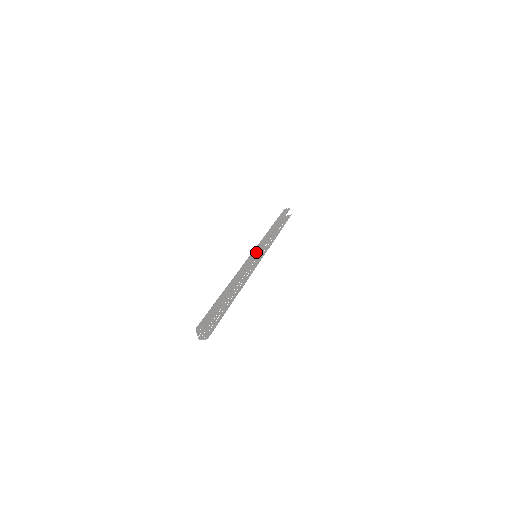
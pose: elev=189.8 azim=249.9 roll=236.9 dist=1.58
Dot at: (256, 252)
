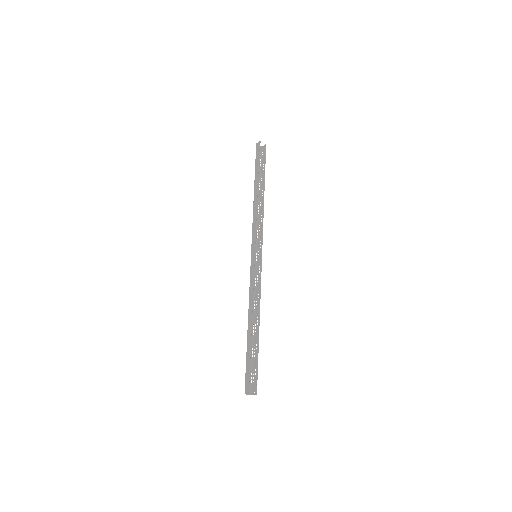
Dot at: (253, 256)
